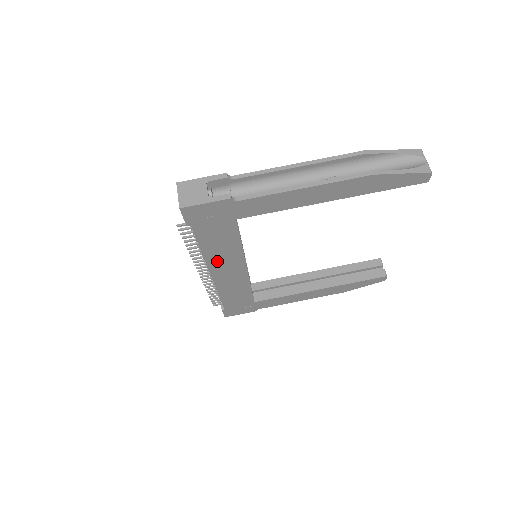
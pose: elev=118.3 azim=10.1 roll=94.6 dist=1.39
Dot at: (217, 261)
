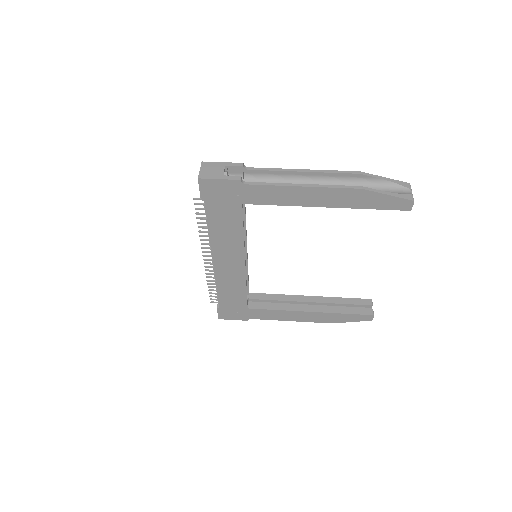
Dot at: (220, 247)
